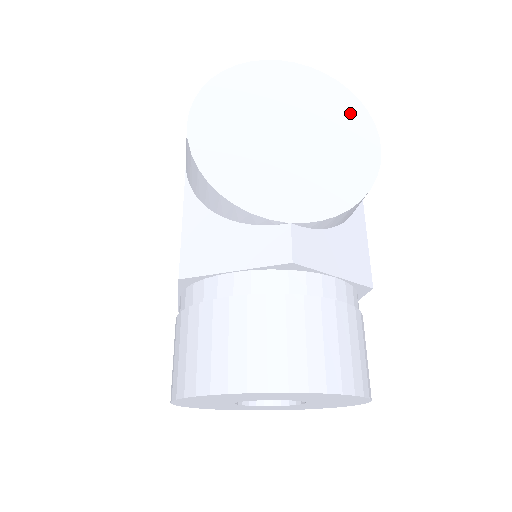
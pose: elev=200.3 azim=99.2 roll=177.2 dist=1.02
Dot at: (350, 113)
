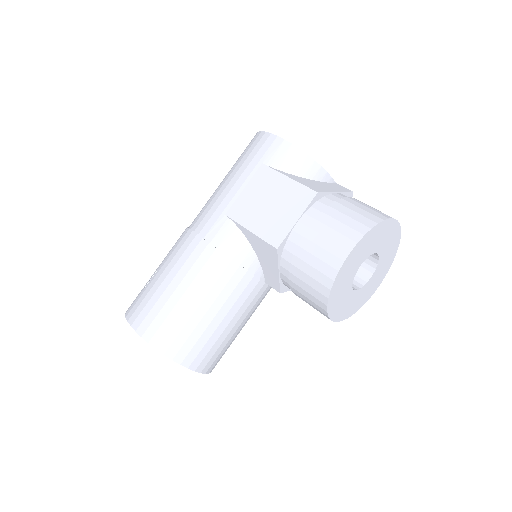
Dot at: occluded
